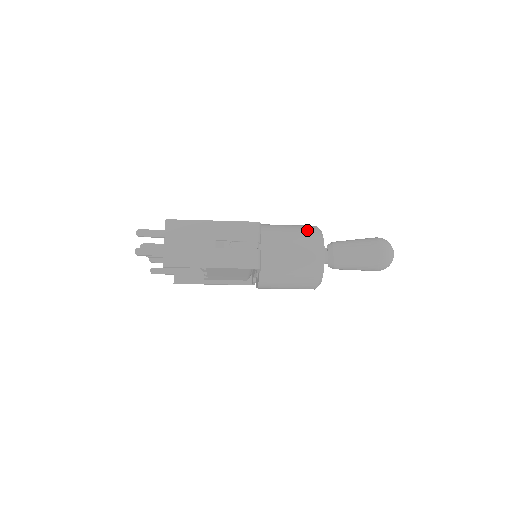
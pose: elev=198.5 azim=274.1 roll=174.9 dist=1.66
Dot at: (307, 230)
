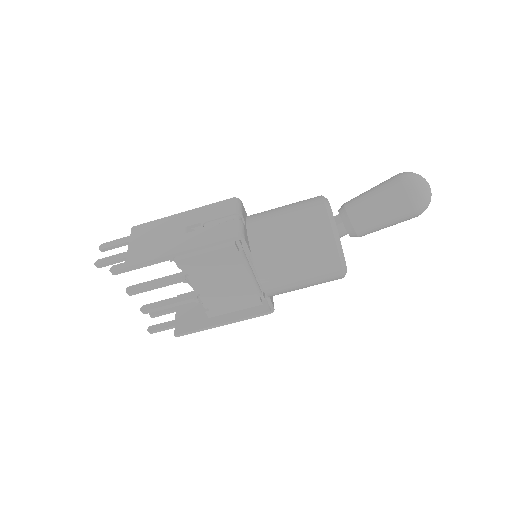
Dot at: occluded
